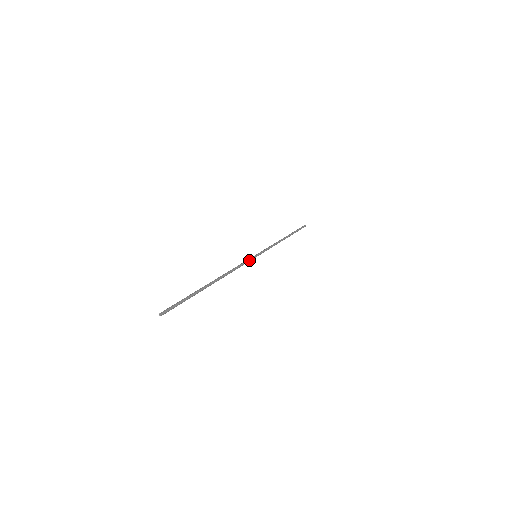
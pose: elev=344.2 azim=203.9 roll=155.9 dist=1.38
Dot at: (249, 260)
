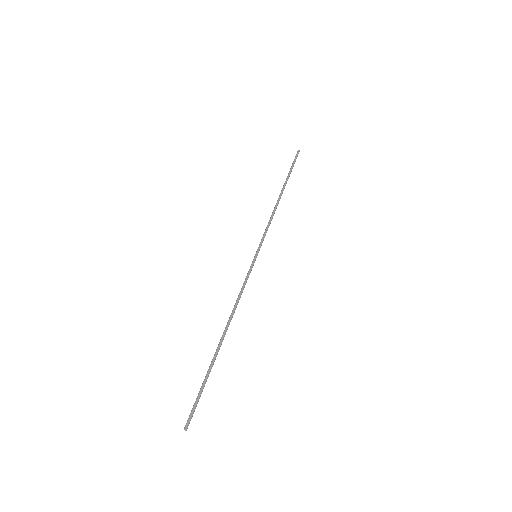
Dot at: occluded
